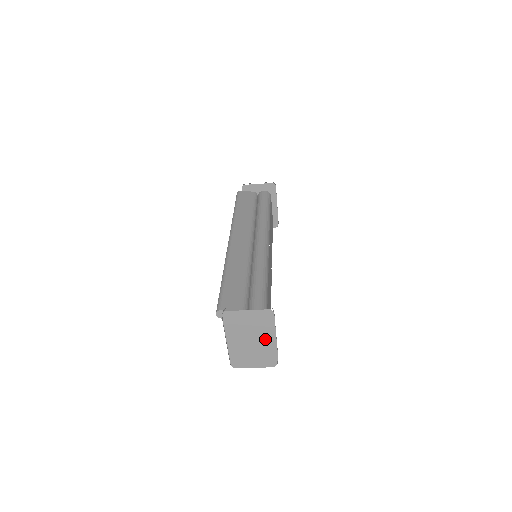
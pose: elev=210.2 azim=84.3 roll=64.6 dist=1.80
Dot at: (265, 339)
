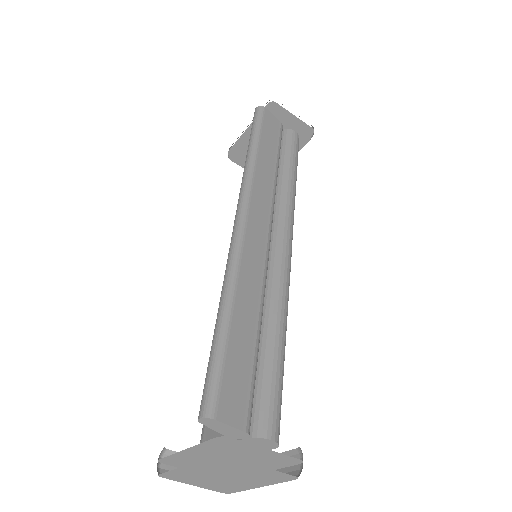
Dot at: (253, 481)
